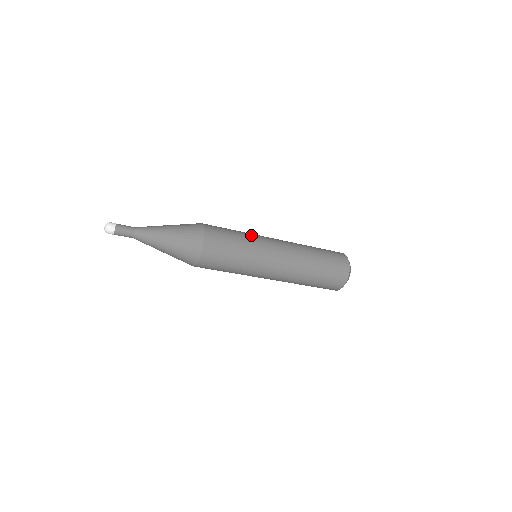
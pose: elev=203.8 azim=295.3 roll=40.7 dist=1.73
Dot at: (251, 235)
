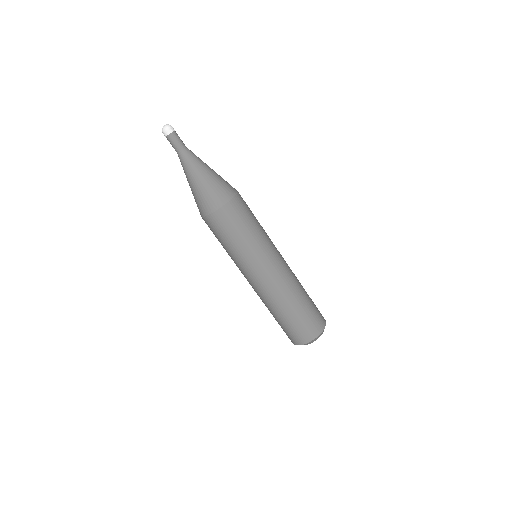
Dot at: occluded
